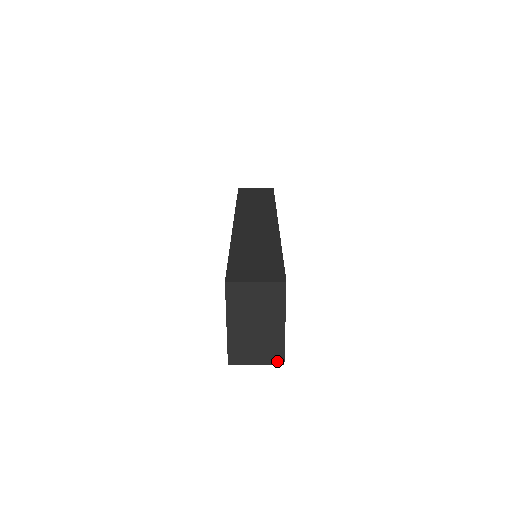
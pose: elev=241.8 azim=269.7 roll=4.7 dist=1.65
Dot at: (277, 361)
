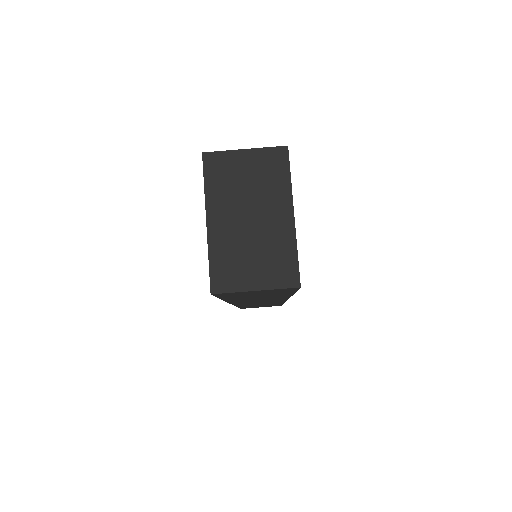
Dot at: (288, 281)
